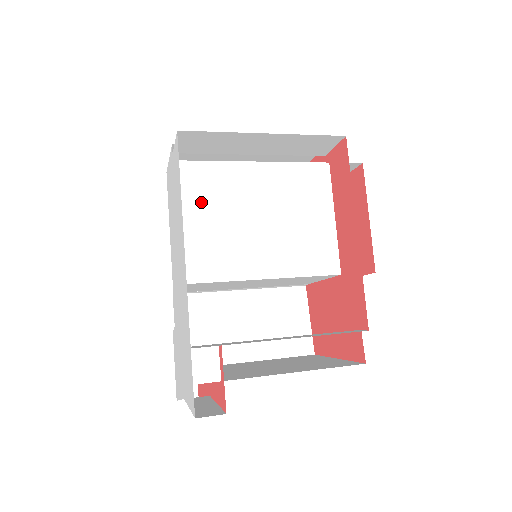
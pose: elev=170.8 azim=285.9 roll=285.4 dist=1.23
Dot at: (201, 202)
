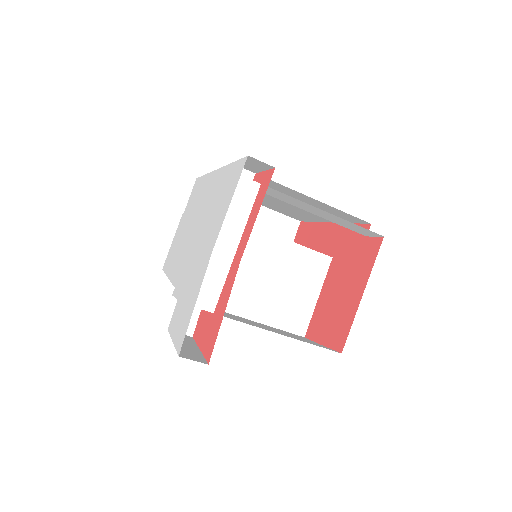
Dot at: occluded
